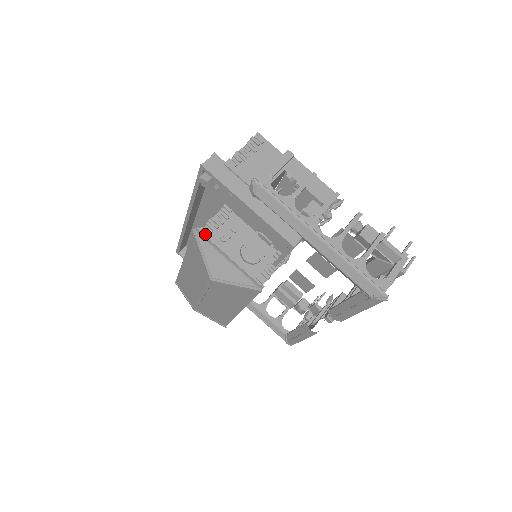
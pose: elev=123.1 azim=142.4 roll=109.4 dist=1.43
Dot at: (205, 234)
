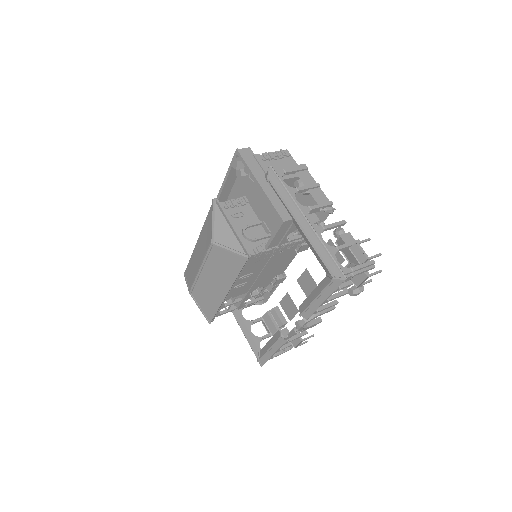
Dot at: (221, 205)
